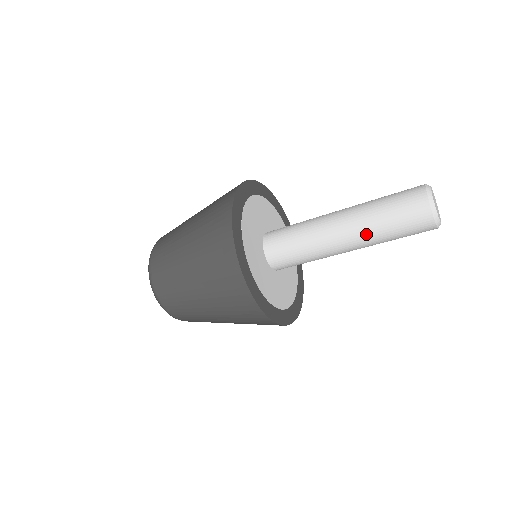
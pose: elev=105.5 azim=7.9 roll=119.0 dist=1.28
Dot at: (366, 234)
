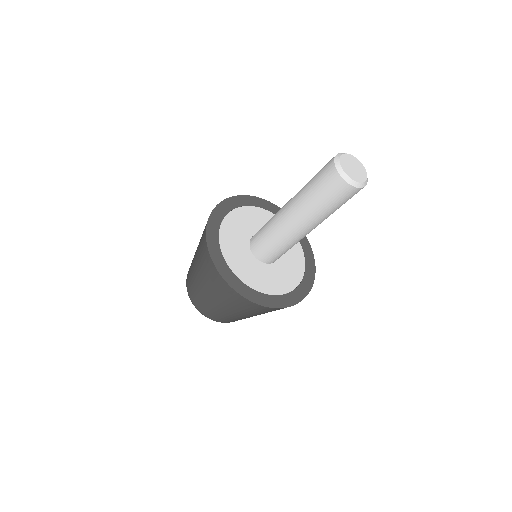
Dot at: (299, 195)
